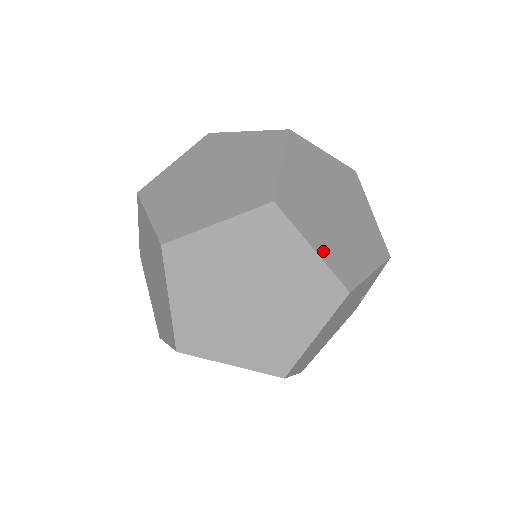
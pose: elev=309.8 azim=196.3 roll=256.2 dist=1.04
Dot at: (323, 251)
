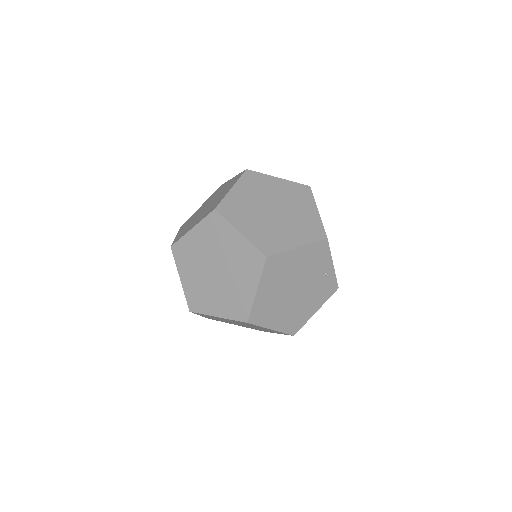
Dot at: (249, 234)
